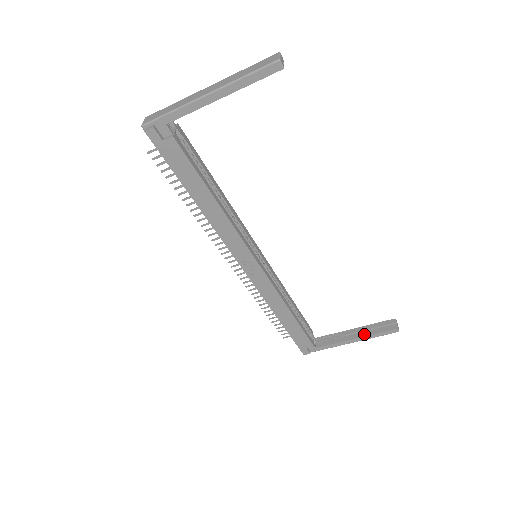
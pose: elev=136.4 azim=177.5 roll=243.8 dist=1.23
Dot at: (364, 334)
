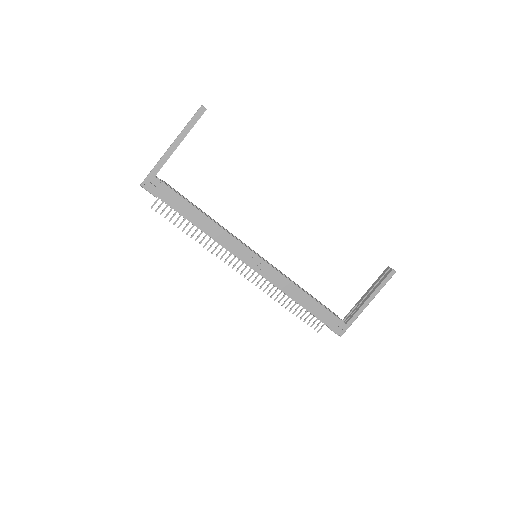
Dot at: (373, 290)
